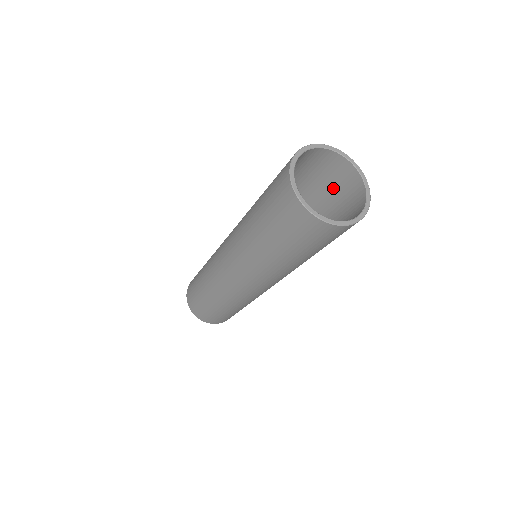
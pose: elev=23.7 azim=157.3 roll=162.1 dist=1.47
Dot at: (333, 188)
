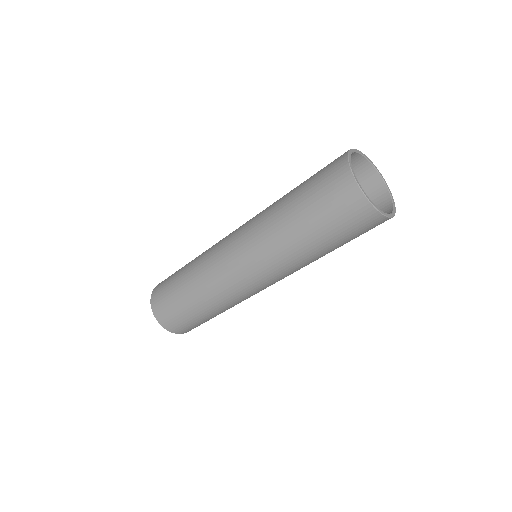
Dot at: occluded
